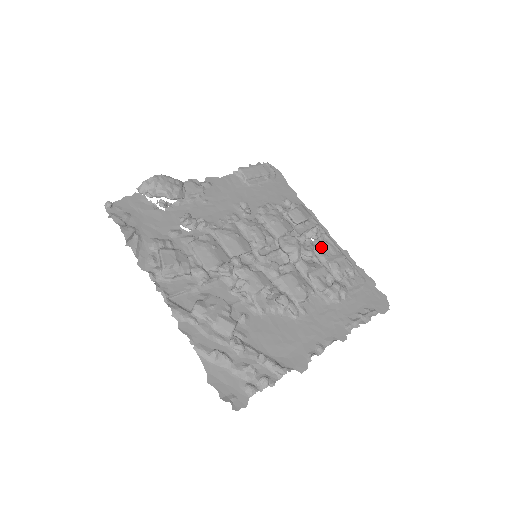
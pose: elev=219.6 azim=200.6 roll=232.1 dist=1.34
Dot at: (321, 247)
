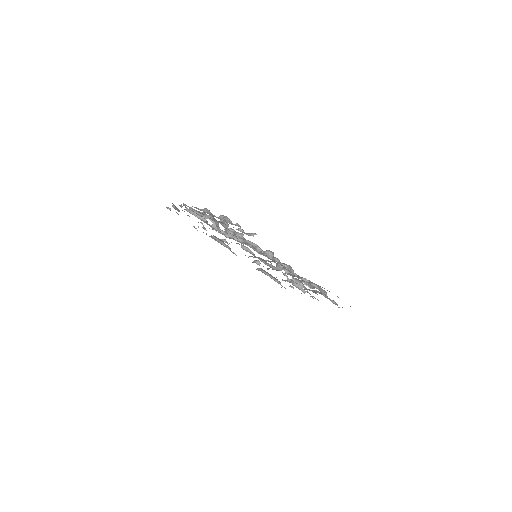
Dot at: occluded
